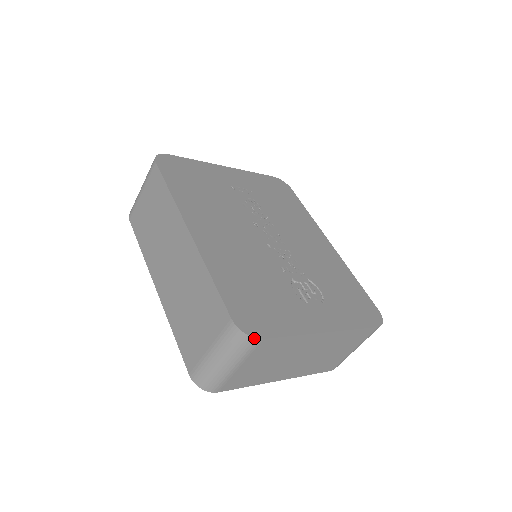
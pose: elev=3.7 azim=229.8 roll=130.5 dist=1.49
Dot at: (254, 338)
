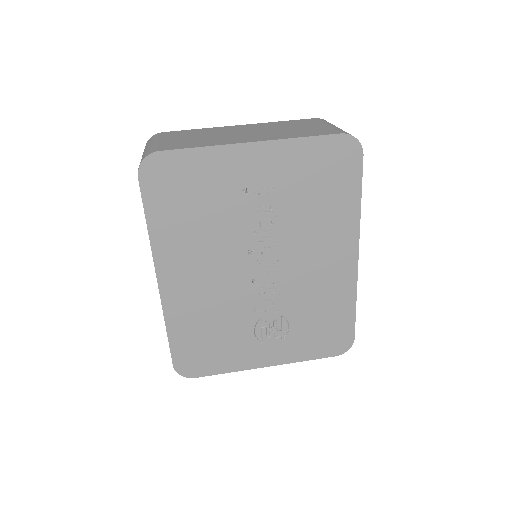
Dot at: (188, 377)
